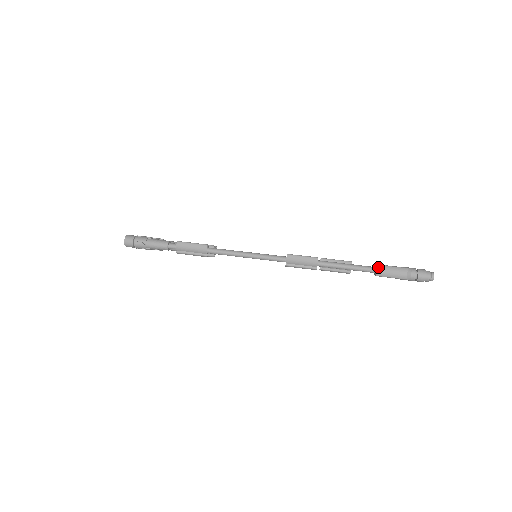
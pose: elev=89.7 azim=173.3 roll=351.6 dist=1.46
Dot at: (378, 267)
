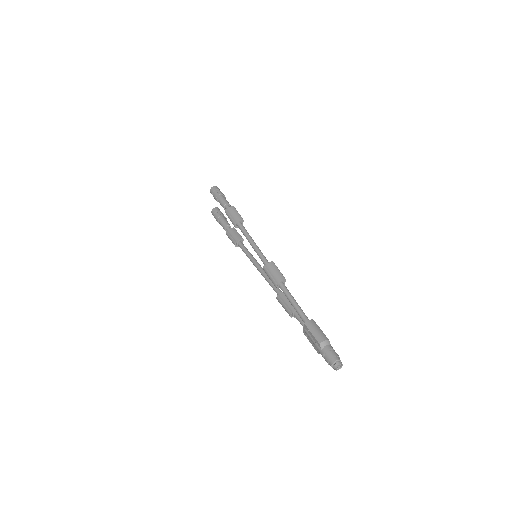
Dot at: (312, 320)
